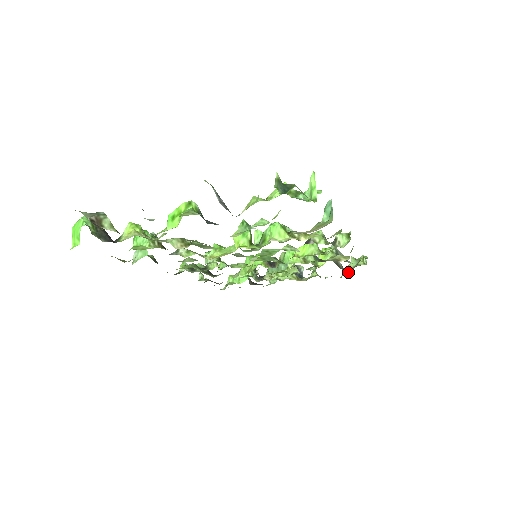
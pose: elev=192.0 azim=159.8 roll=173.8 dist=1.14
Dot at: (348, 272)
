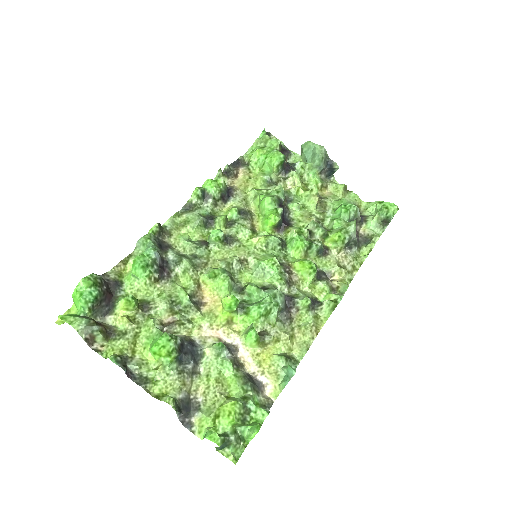
Dot at: (360, 229)
